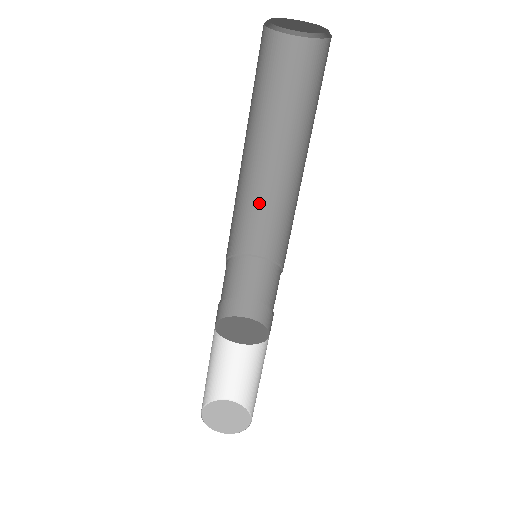
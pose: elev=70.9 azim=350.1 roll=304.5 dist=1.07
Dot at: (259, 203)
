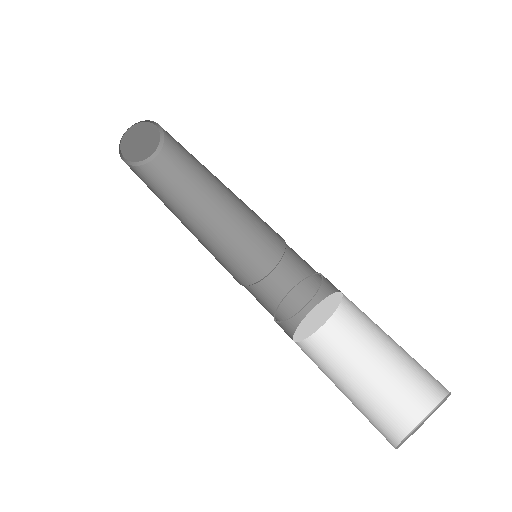
Dot at: (214, 249)
